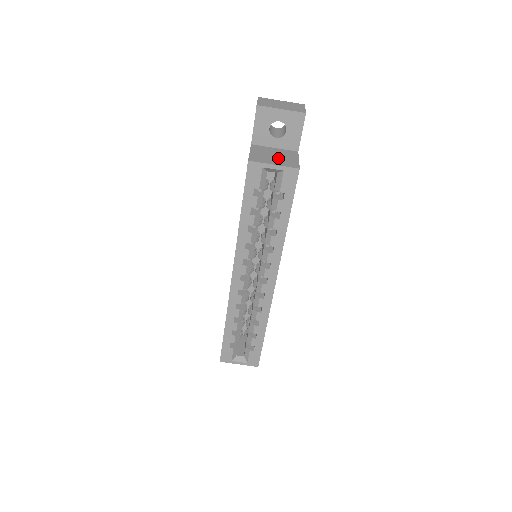
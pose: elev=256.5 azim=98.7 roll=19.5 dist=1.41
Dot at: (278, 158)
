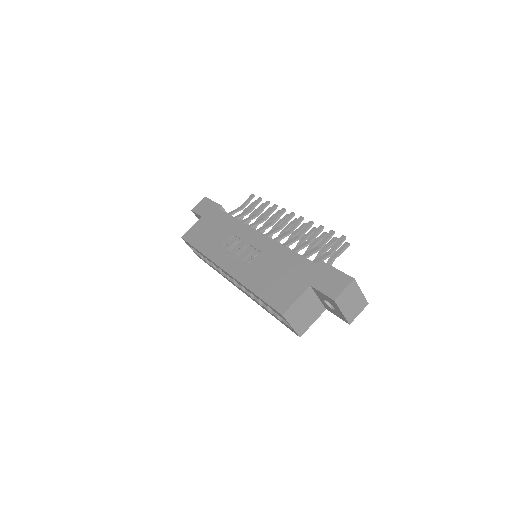
Dot at: (304, 317)
